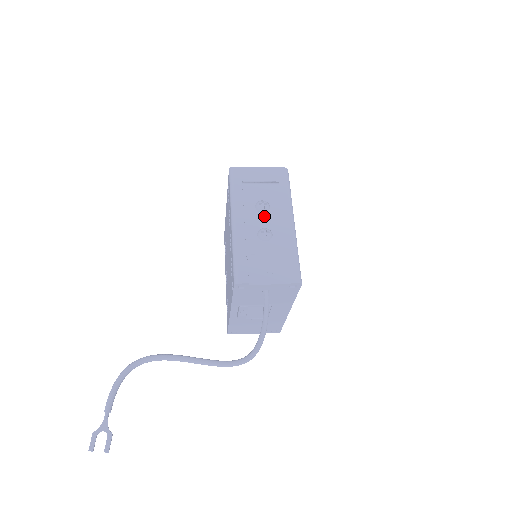
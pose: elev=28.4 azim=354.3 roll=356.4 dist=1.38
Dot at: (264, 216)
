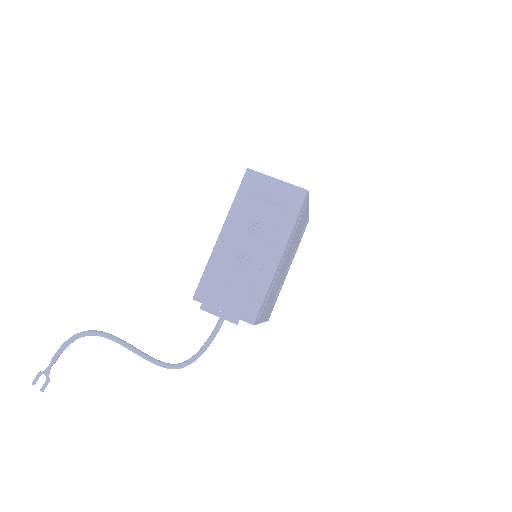
Dot at: (252, 240)
